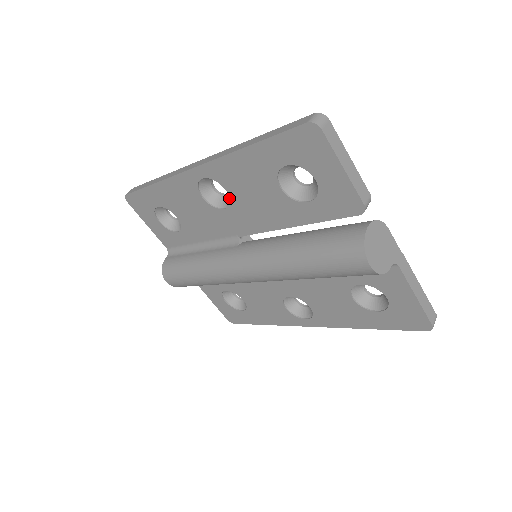
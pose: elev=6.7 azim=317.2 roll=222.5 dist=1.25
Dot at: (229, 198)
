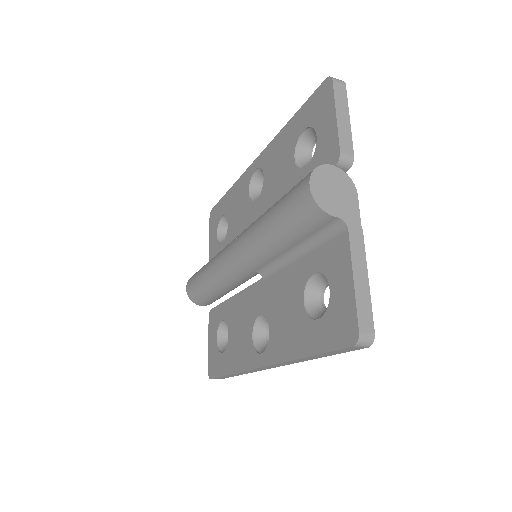
Dot at: occluded
